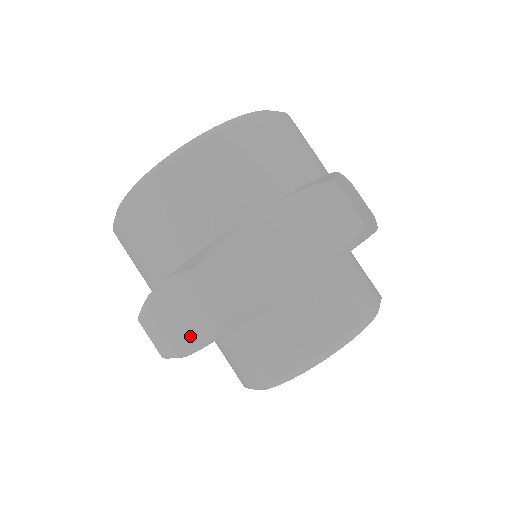
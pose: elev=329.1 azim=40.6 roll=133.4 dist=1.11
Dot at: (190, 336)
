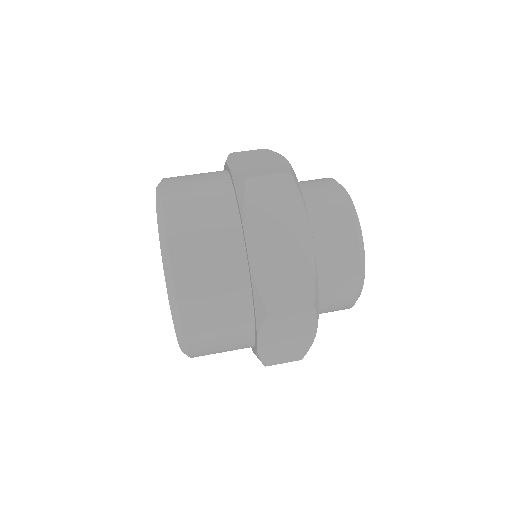
Dot at: (297, 234)
